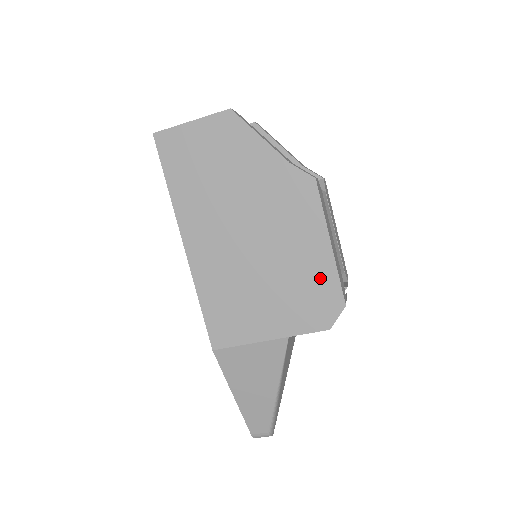
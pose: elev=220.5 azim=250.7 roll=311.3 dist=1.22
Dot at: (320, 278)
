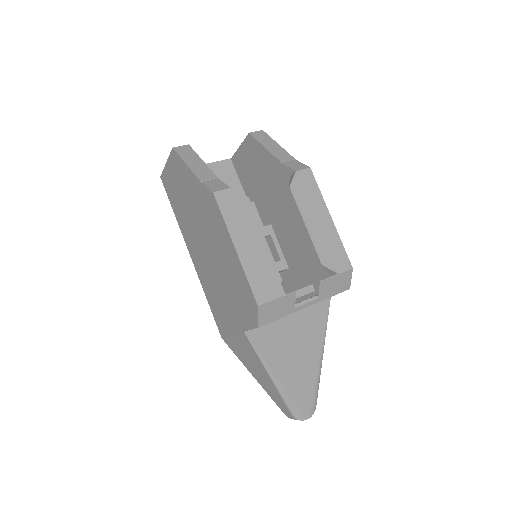
Dot at: (240, 280)
